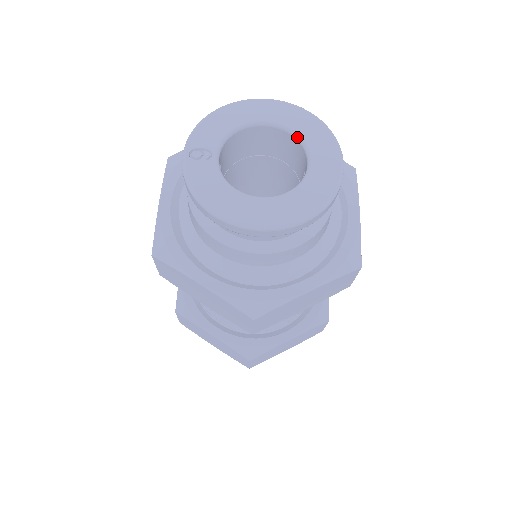
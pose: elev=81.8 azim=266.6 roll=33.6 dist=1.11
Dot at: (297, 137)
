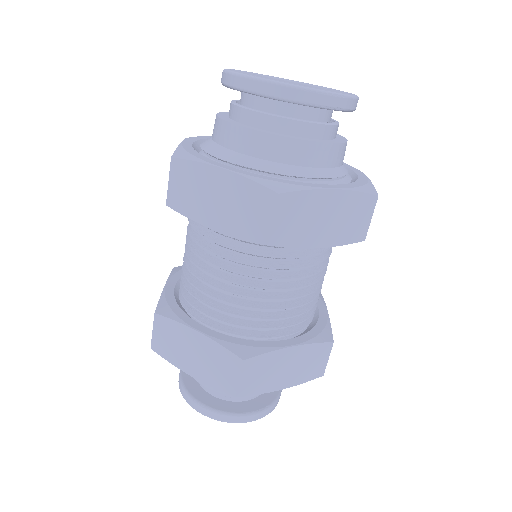
Dot at: (316, 87)
